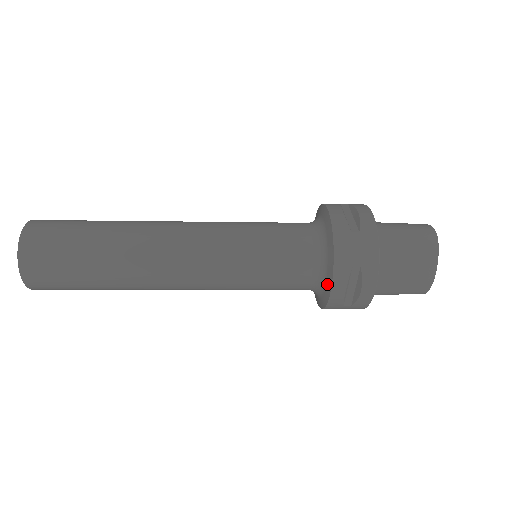
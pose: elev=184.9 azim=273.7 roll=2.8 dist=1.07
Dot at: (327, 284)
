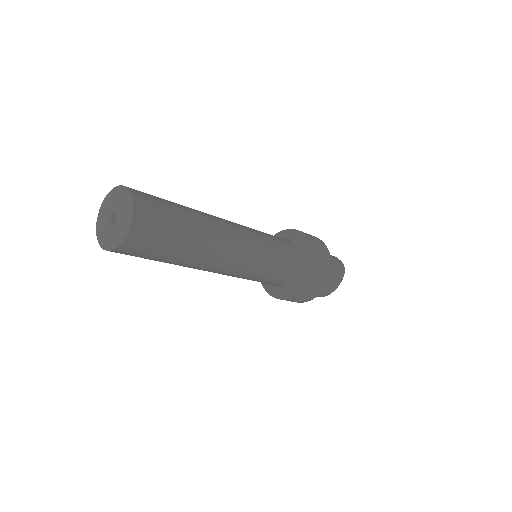
Dot at: (297, 289)
